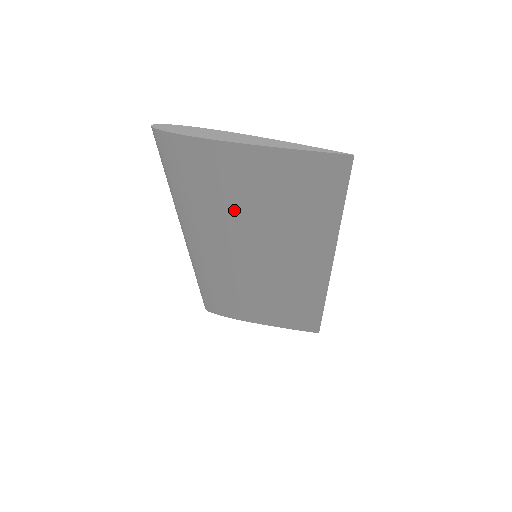
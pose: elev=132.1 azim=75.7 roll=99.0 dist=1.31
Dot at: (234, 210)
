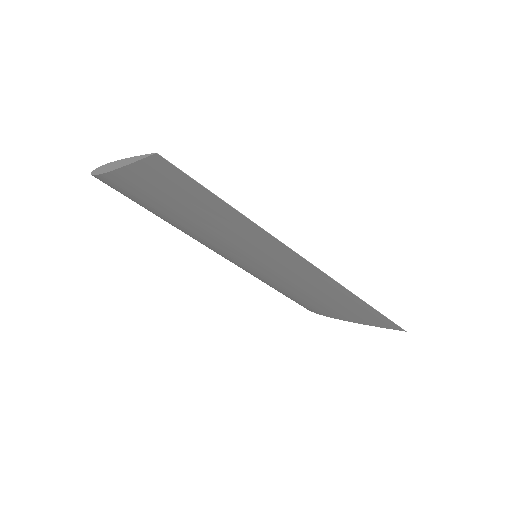
Dot at: (185, 221)
